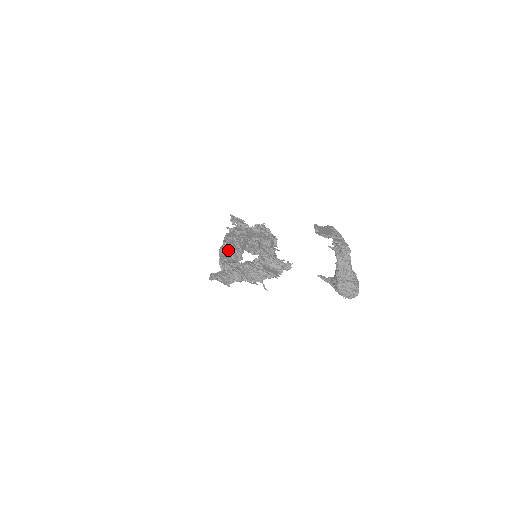
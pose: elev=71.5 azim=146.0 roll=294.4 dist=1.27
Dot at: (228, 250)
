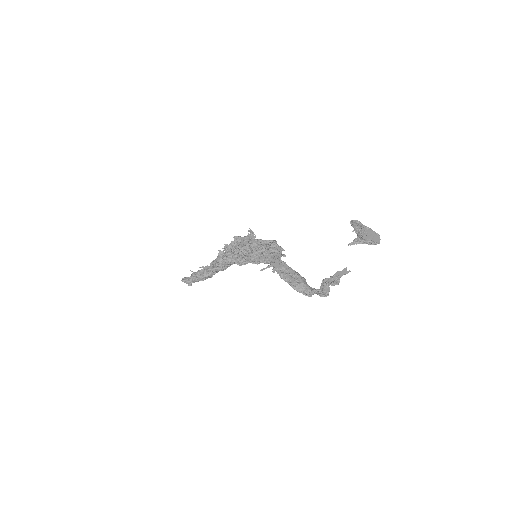
Dot at: (301, 285)
